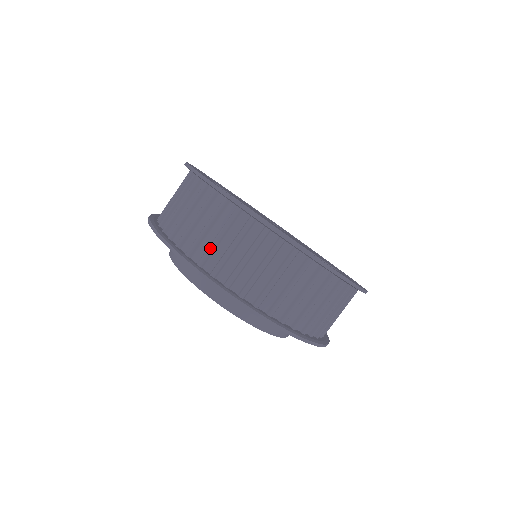
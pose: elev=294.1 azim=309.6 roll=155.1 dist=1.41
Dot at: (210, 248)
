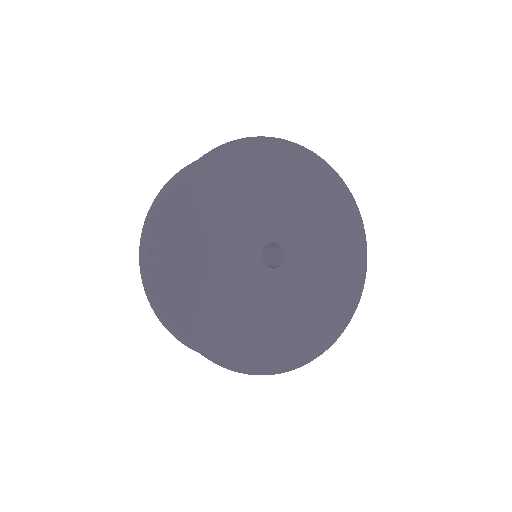
Dot at: occluded
